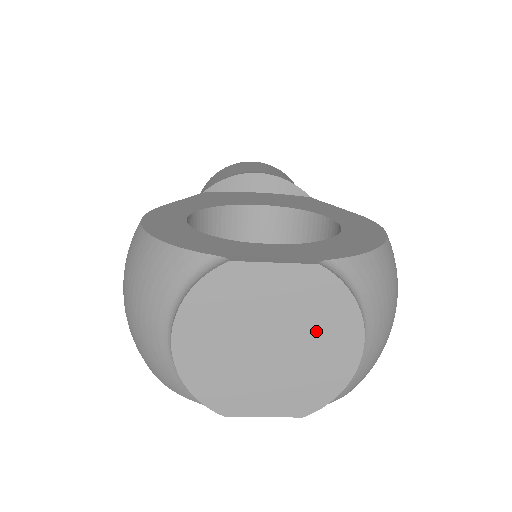
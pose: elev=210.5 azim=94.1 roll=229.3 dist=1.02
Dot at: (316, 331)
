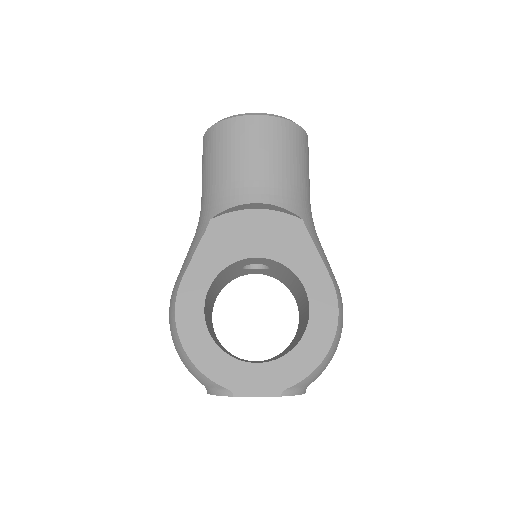
Dot at: occluded
